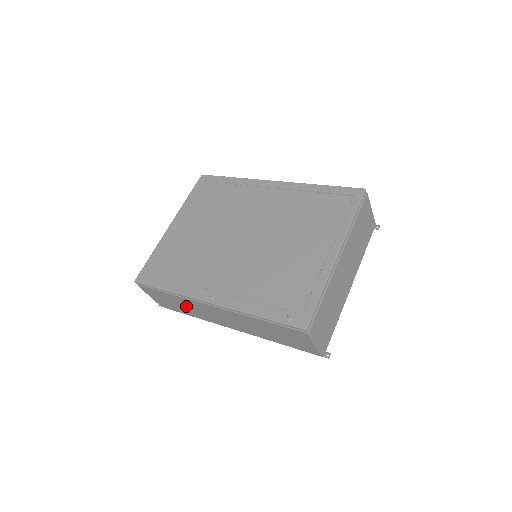
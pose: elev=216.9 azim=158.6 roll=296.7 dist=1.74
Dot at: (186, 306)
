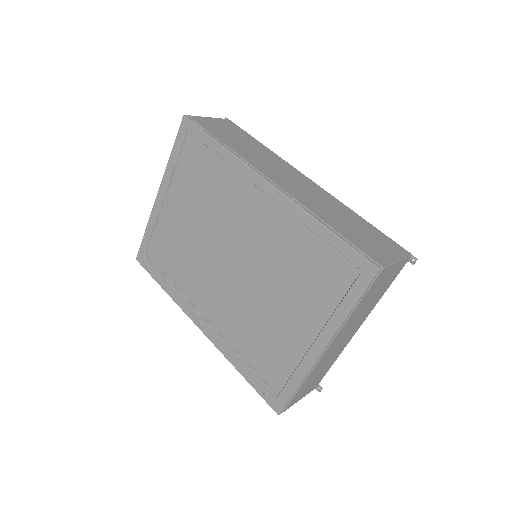
Dot at: occluded
